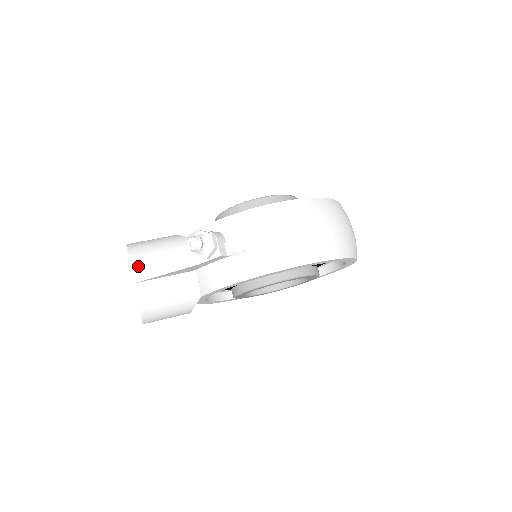
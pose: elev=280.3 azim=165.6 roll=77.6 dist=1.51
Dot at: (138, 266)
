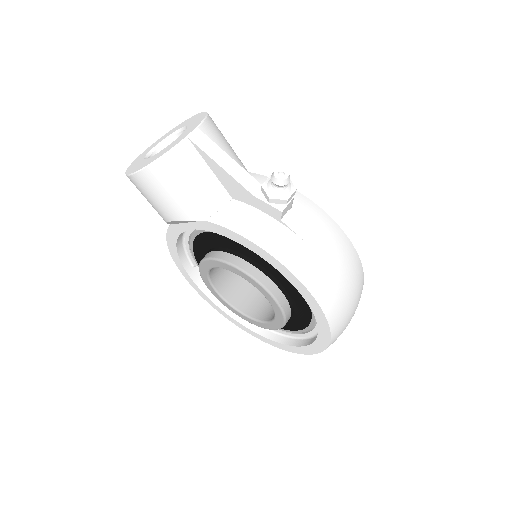
Dot at: (205, 132)
